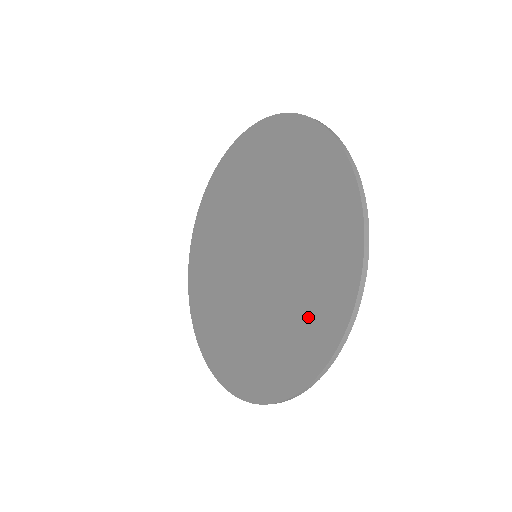
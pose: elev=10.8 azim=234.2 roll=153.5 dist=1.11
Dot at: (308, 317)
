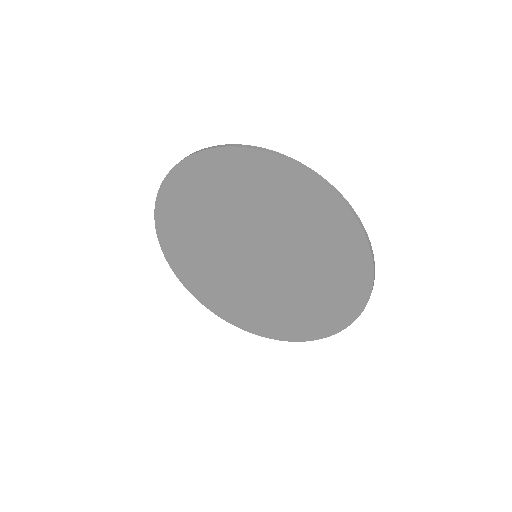
Dot at: (292, 319)
